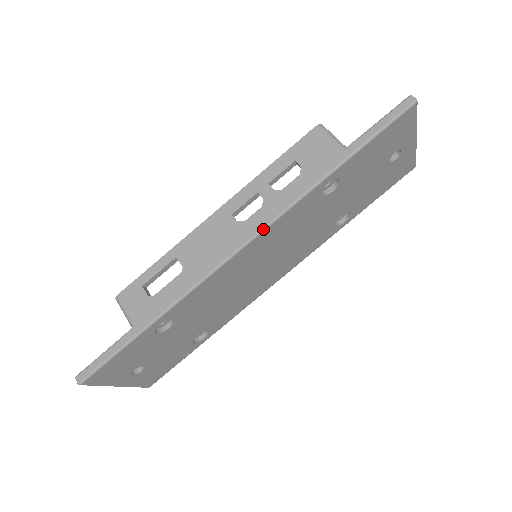
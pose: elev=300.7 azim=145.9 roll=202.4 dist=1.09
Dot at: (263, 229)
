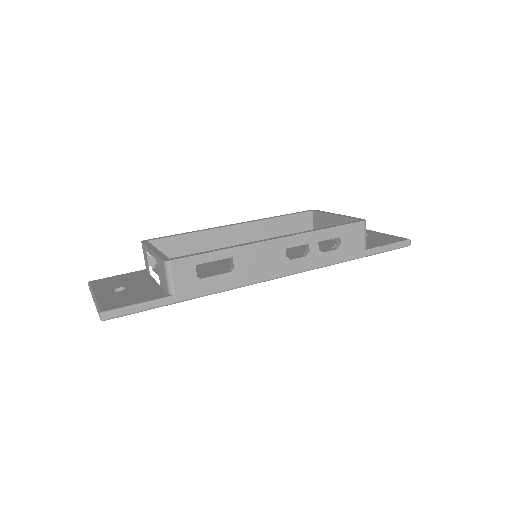
Dot at: occluded
